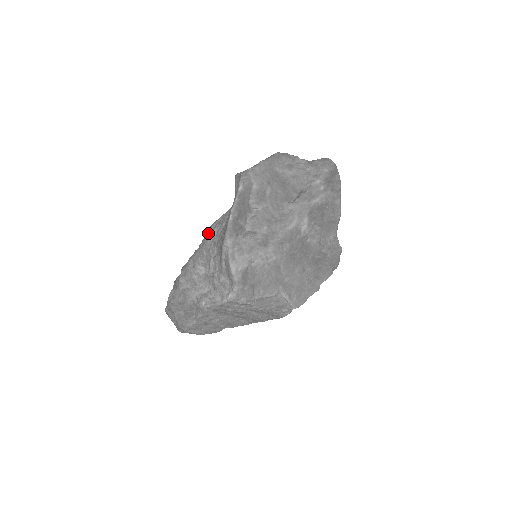
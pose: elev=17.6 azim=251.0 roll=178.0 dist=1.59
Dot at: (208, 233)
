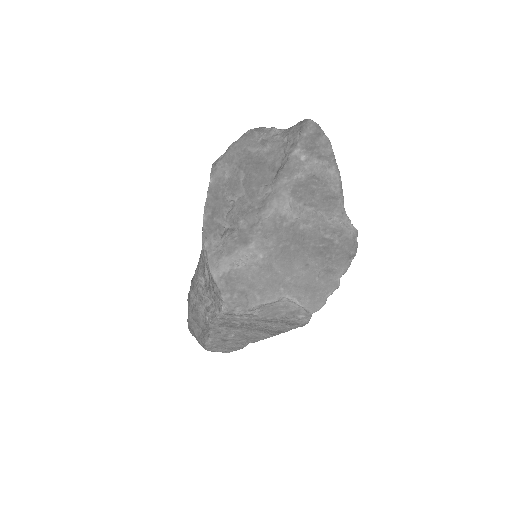
Dot at: occluded
